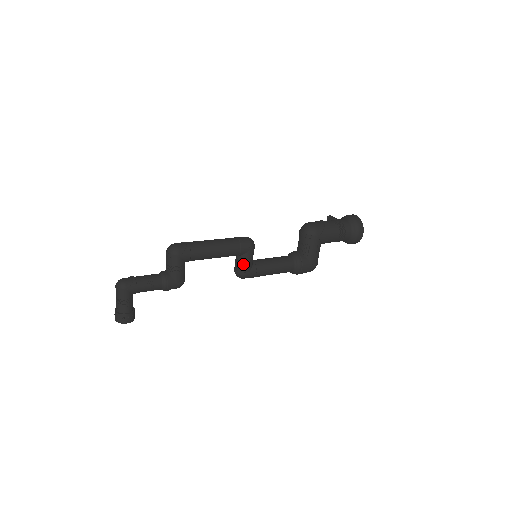
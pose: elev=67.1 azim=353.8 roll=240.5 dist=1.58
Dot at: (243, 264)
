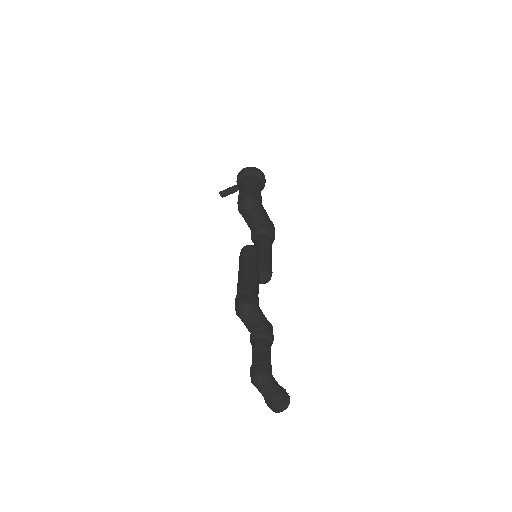
Dot at: (264, 268)
